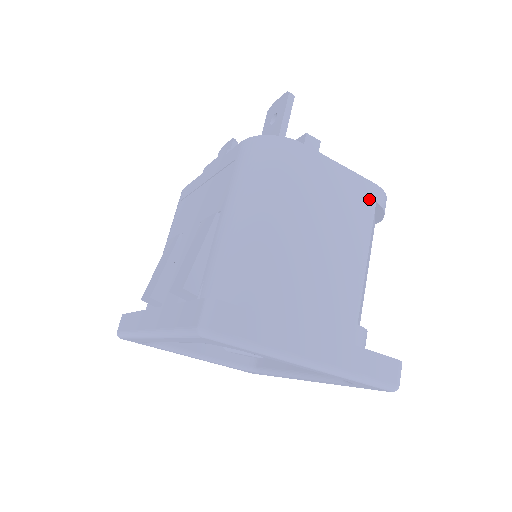
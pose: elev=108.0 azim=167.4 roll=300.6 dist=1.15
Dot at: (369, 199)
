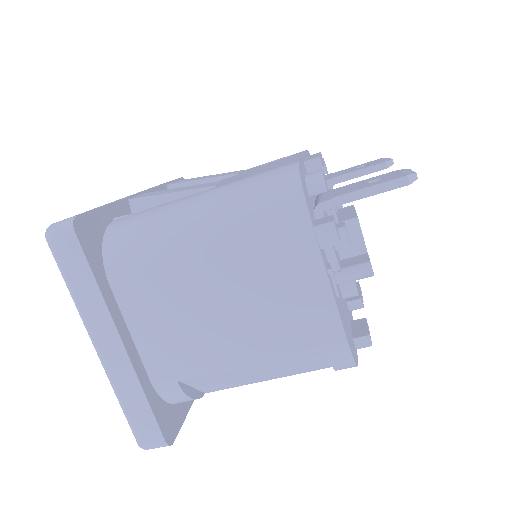
Dot at: (320, 339)
